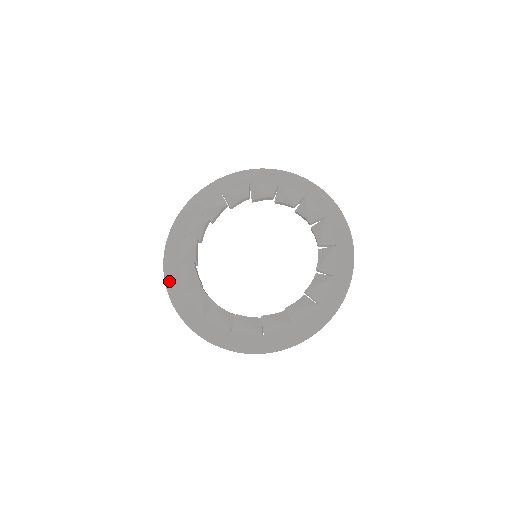
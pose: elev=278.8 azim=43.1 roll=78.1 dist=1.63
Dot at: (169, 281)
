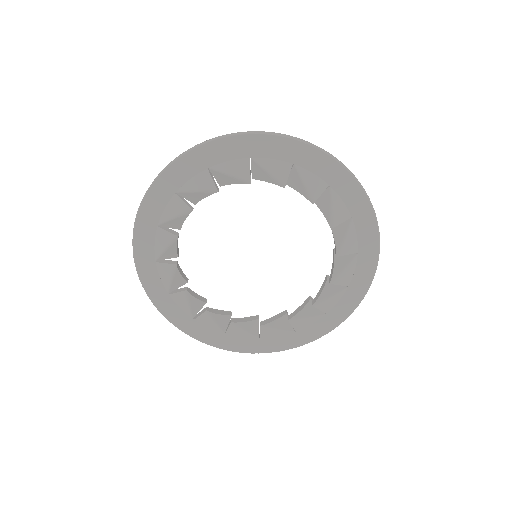
Dot at: (150, 198)
